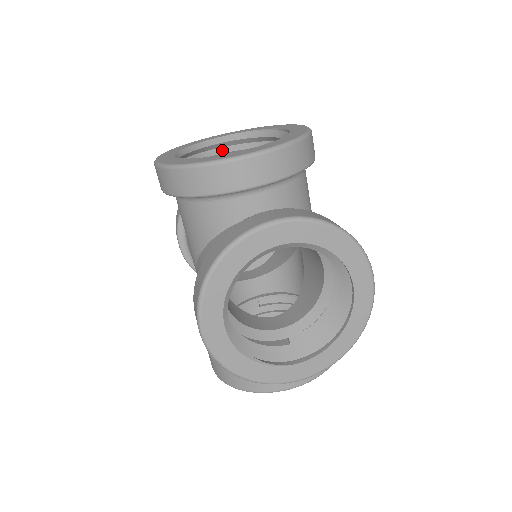
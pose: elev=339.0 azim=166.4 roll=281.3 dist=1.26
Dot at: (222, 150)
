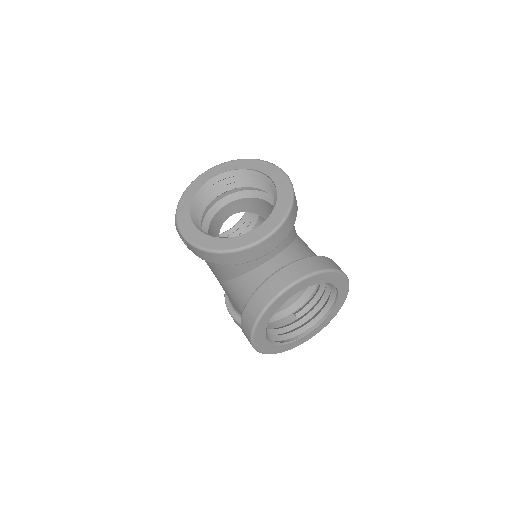
Dot at: (215, 187)
